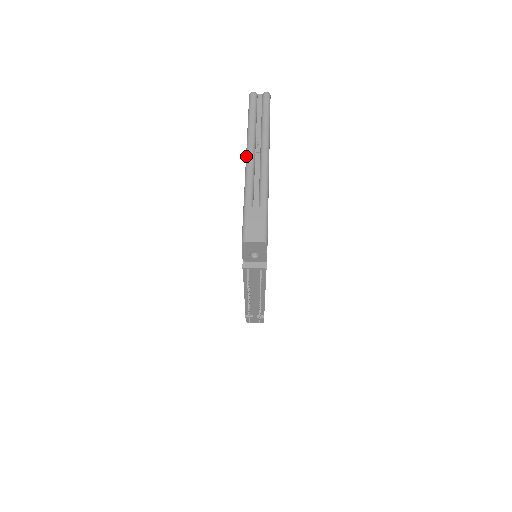
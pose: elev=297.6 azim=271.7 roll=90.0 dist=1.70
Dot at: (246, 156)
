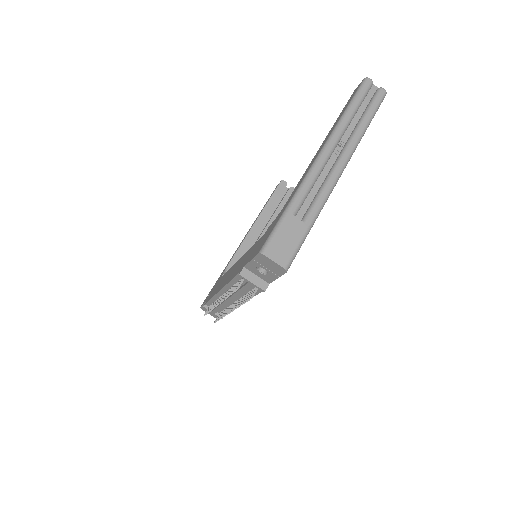
Dot at: (321, 150)
